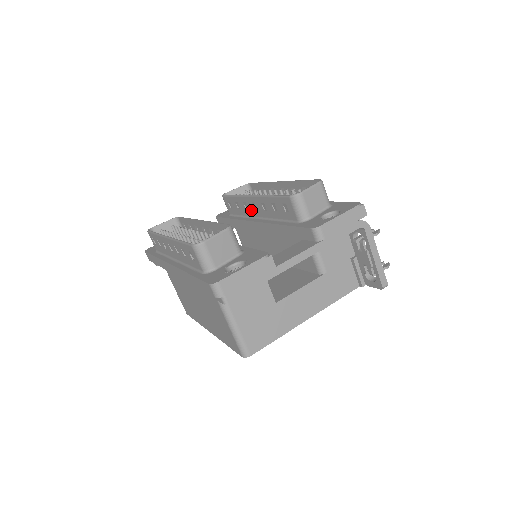
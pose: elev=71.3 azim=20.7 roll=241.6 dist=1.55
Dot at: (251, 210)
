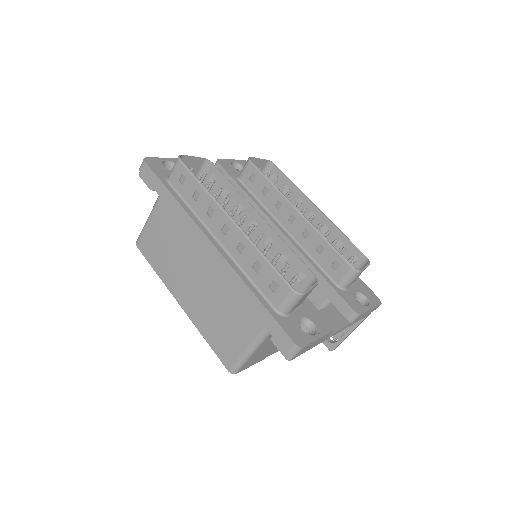
Dot at: (282, 215)
